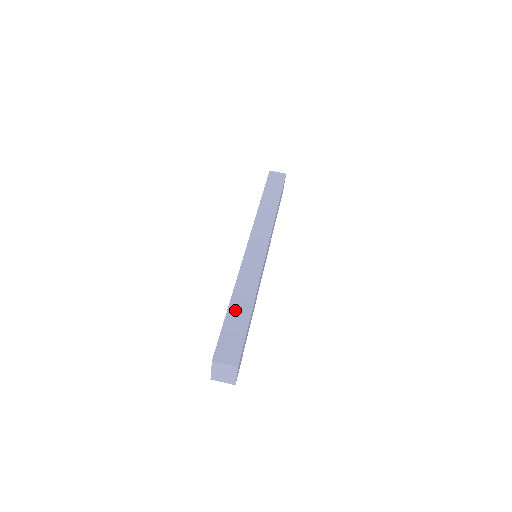
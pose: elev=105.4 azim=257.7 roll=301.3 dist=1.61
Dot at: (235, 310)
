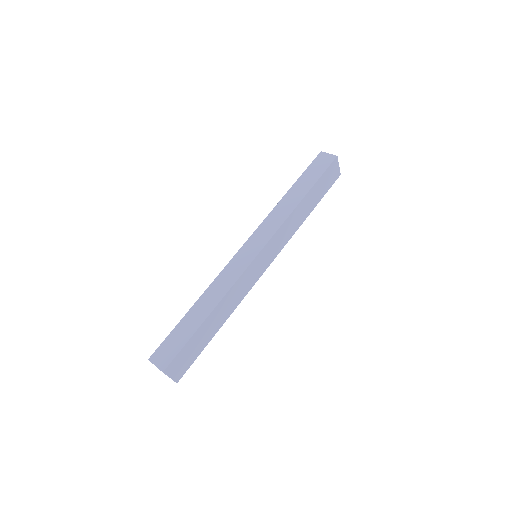
Dot at: (192, 315)
